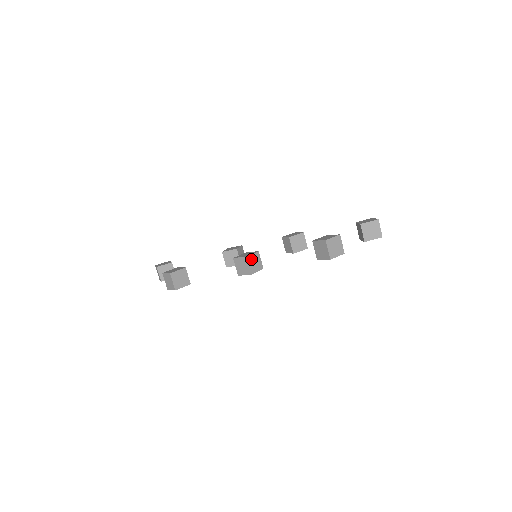
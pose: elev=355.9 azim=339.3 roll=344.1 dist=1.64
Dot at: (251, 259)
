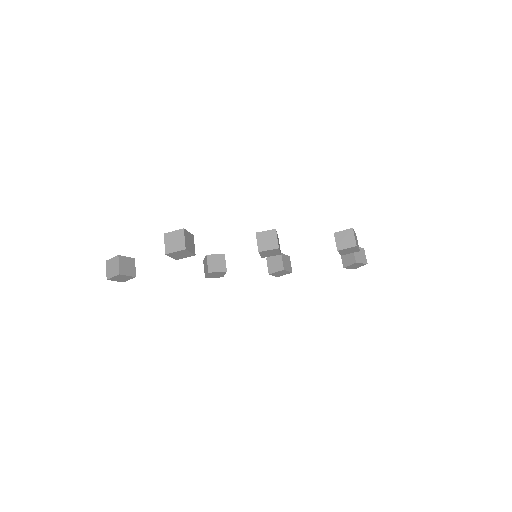
Dot at: (277, 235)
